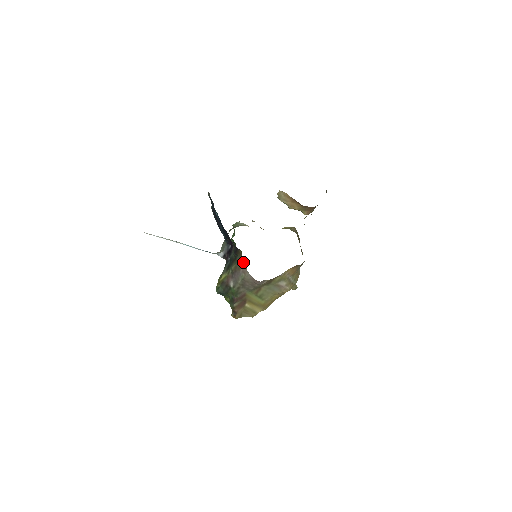
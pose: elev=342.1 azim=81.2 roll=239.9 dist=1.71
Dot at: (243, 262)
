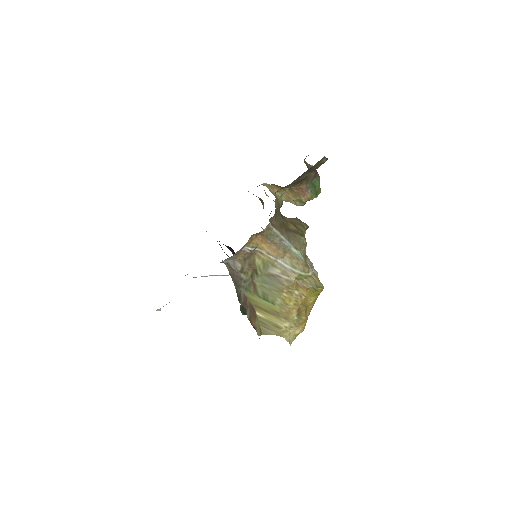
Dot at: occluded
